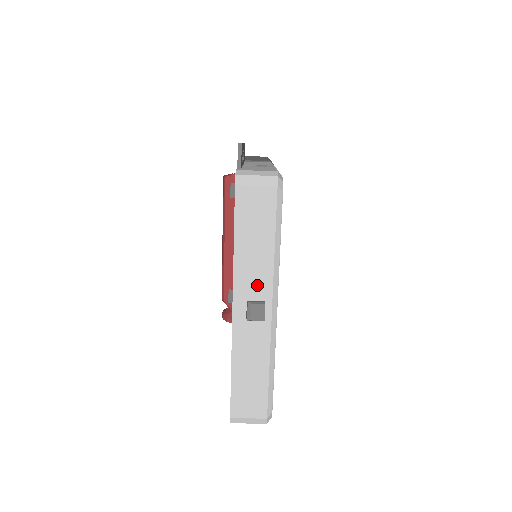
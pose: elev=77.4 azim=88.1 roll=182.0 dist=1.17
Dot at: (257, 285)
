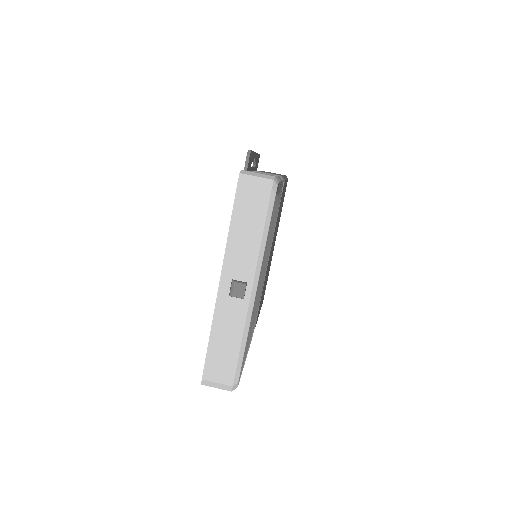
Dot at: (243, 268)
